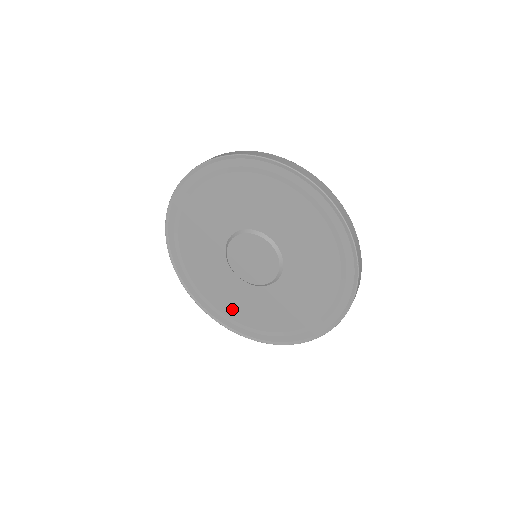
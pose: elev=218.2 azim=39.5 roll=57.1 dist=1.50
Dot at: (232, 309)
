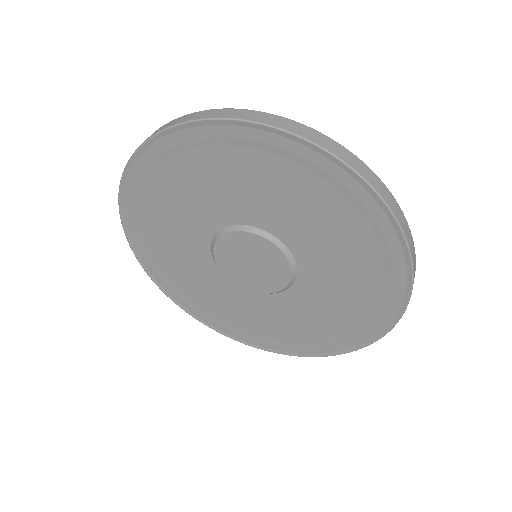
Dot at: (272, 330)
